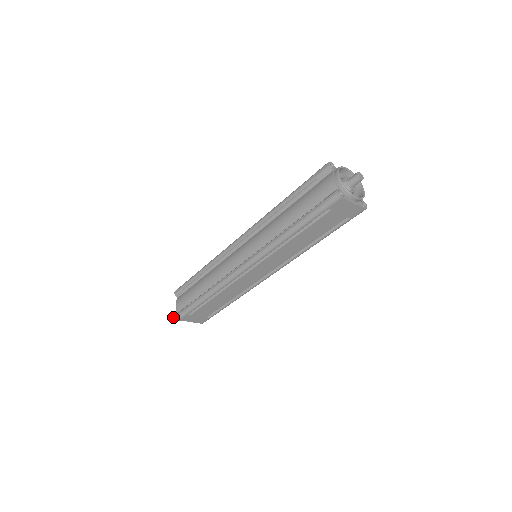
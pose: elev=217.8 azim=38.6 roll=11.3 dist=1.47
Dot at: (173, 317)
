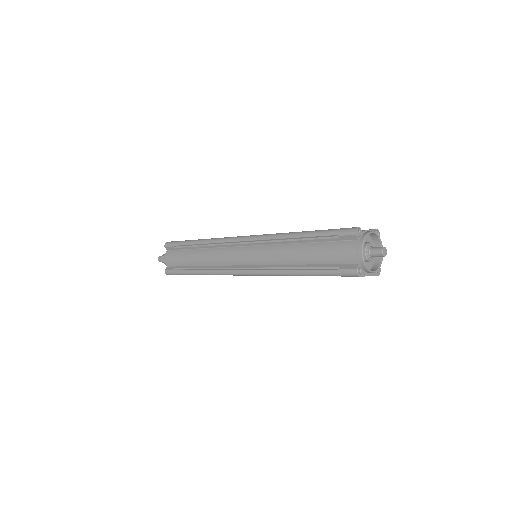
Dot at: (160, 259)
